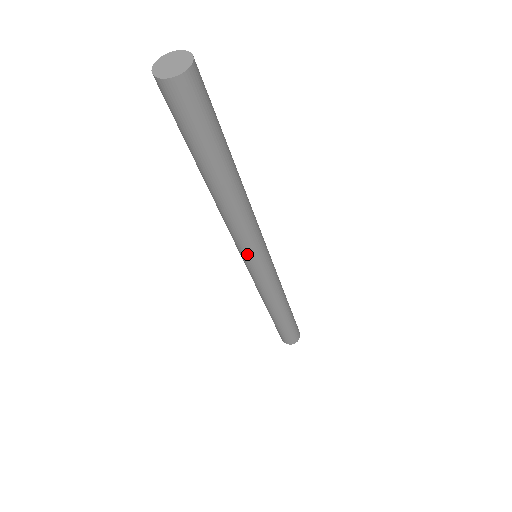
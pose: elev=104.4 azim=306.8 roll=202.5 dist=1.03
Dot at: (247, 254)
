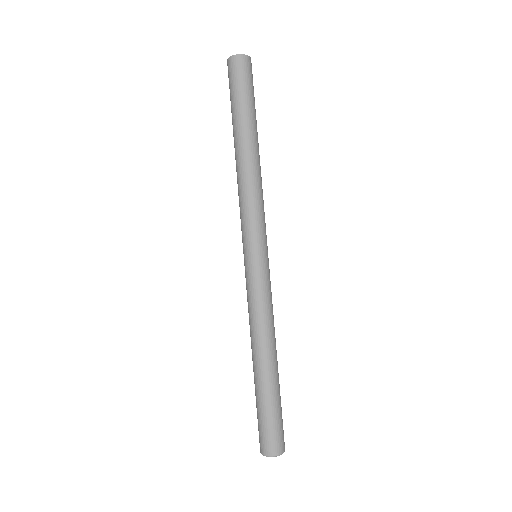
Dot at: (247, 233)
